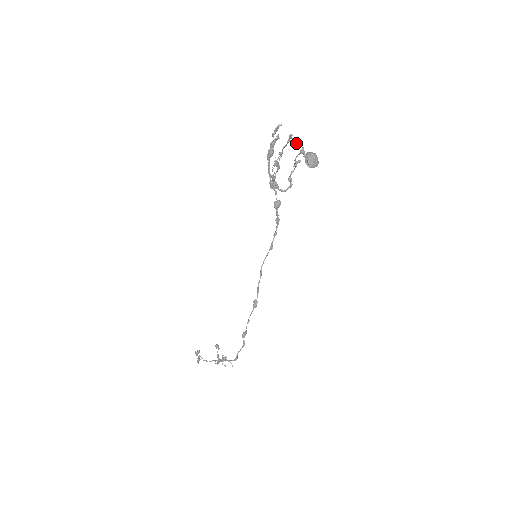
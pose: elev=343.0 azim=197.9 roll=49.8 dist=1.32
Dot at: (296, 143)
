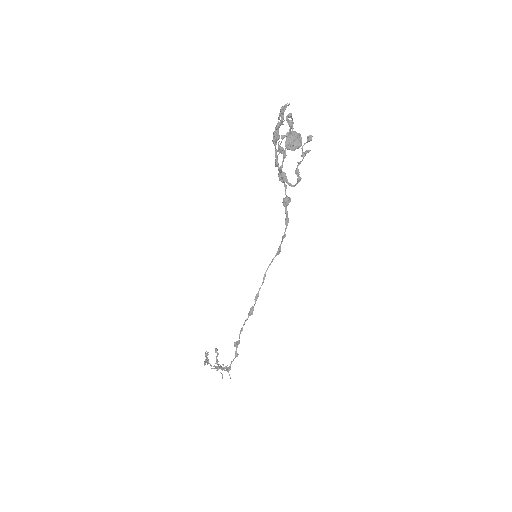
Dot at: (288, 122)
